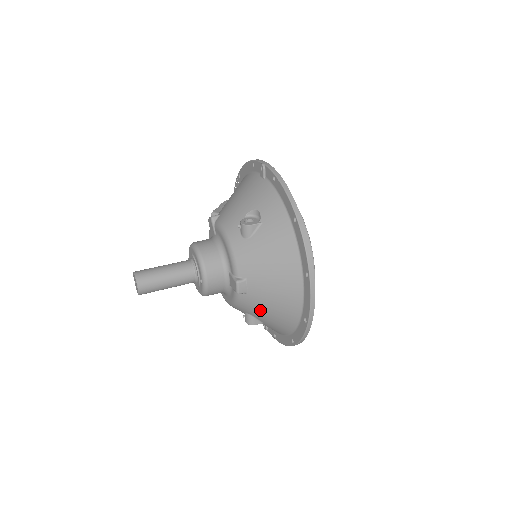
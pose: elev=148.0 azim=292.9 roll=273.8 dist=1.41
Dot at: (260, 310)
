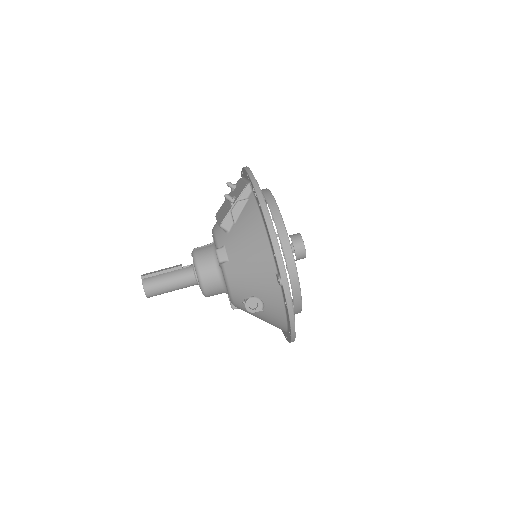
Dot at: occluded
